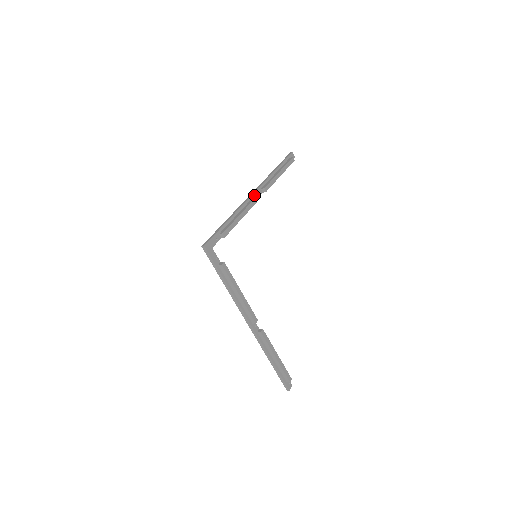
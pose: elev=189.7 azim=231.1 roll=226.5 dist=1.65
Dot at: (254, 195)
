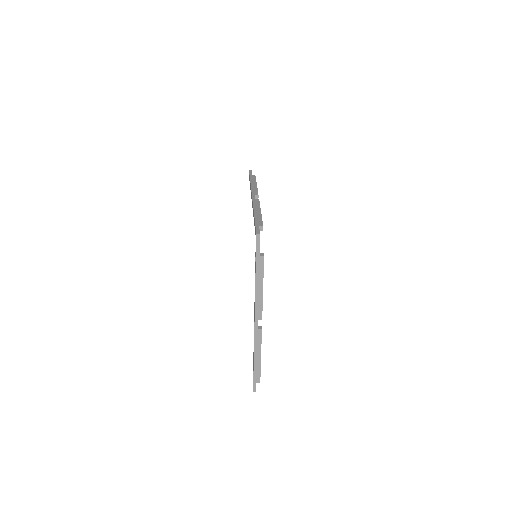
Dot at: (255, 199)
